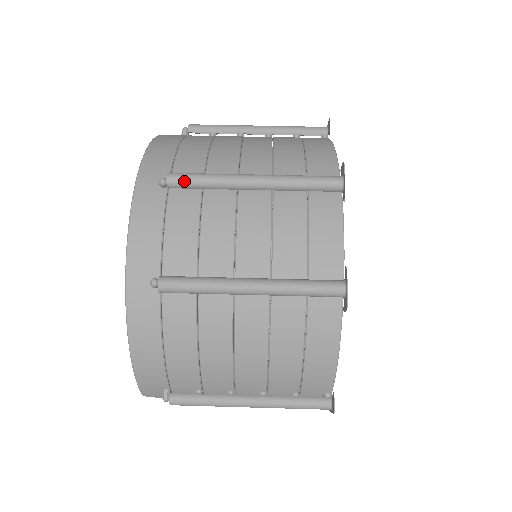
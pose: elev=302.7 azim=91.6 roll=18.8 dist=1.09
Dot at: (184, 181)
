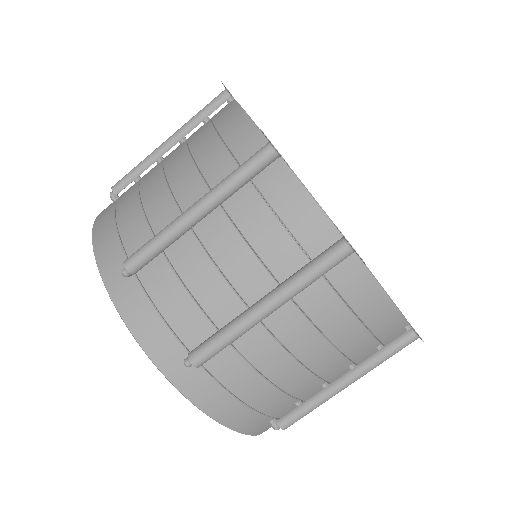
Dot at: (141, 259)
